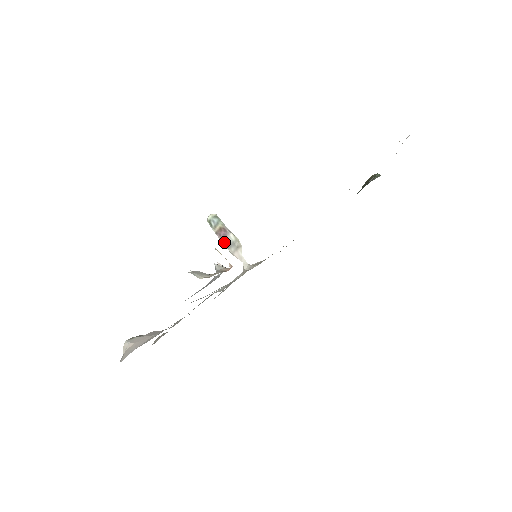
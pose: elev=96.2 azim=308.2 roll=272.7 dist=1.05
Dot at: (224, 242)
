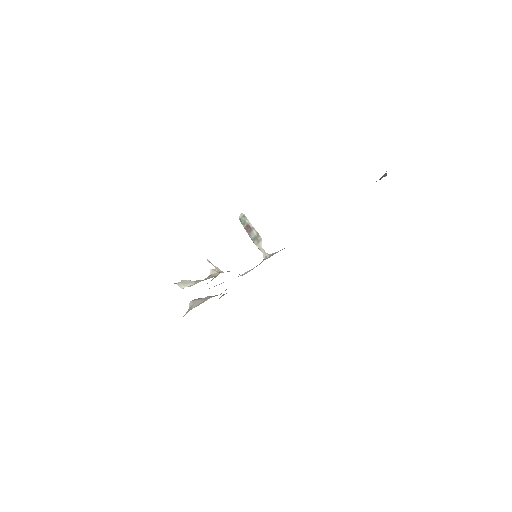
Dot at: (250, 236)
